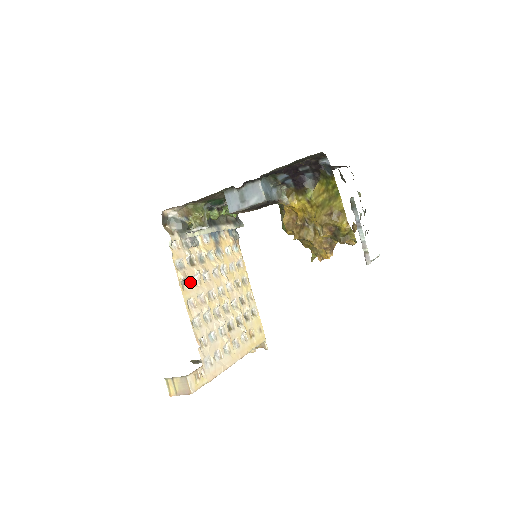
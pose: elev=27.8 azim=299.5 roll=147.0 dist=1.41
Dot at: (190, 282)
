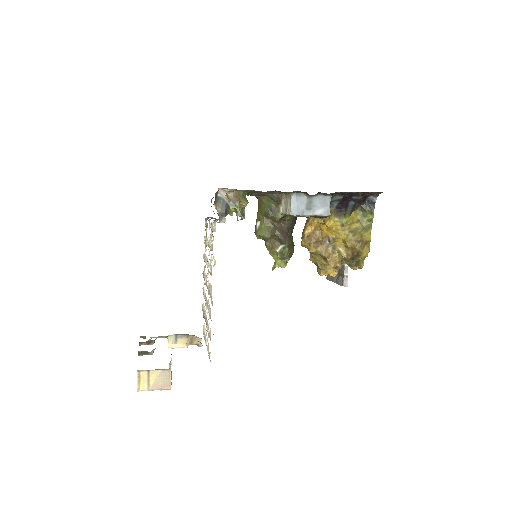
Dot at: (211, 269)
